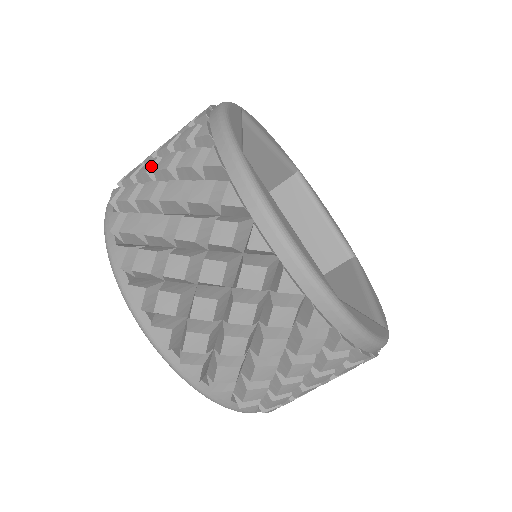
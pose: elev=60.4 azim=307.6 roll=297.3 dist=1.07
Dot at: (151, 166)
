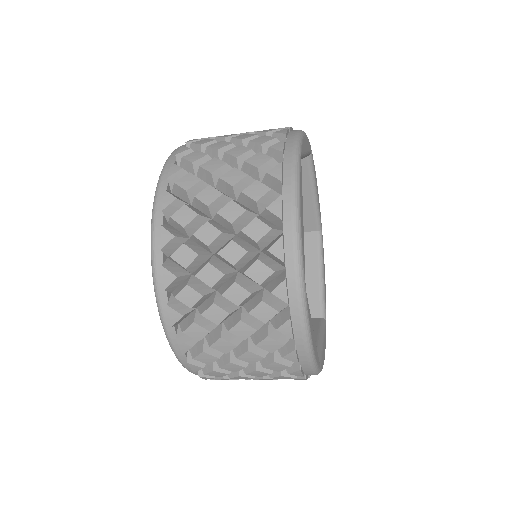
Dot at: (213, 241)
